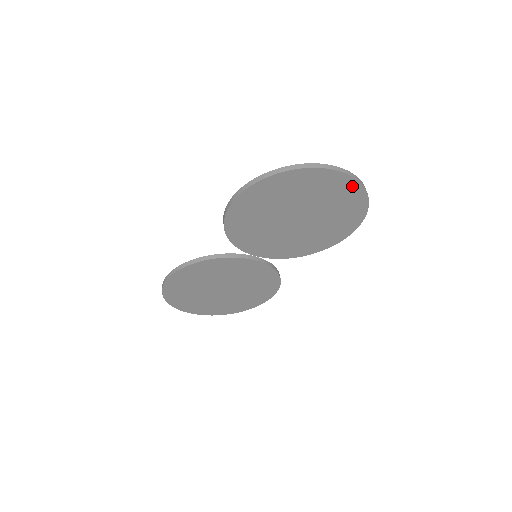
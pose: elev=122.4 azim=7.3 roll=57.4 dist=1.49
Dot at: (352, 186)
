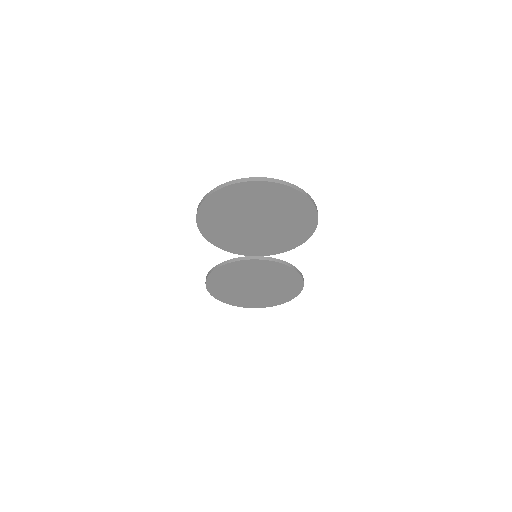
Dot at: (276, 188)
